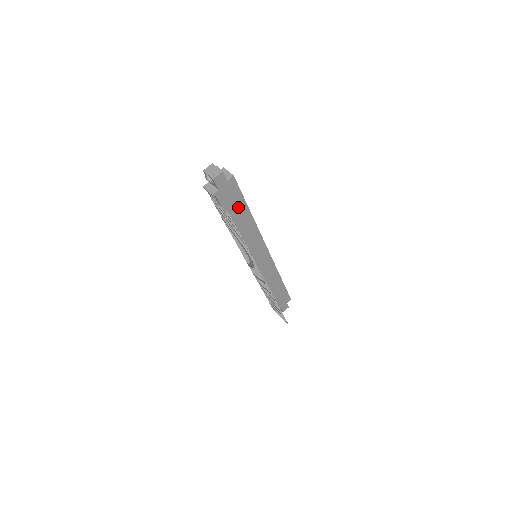
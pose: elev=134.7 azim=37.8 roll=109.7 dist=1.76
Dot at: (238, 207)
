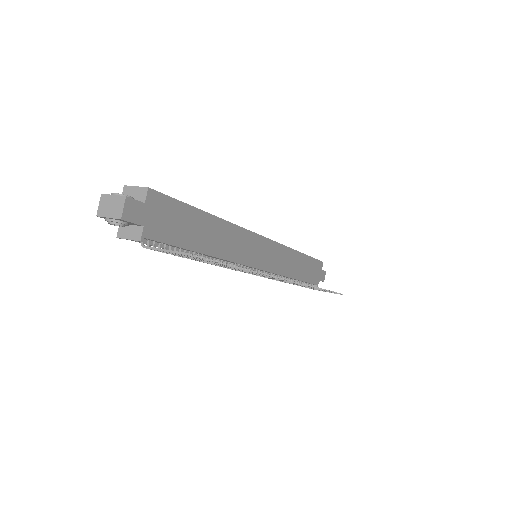
Dot at: (190, 223)
